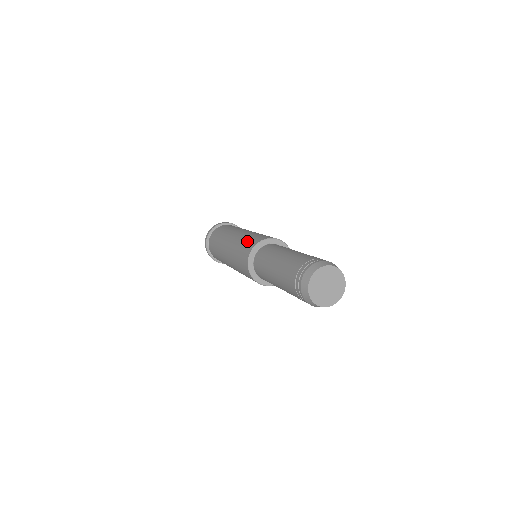
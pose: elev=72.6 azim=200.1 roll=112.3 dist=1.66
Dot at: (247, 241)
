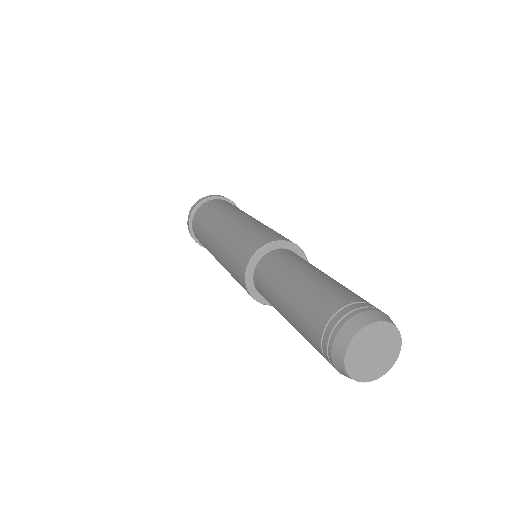
Dot at: (276, 232)
